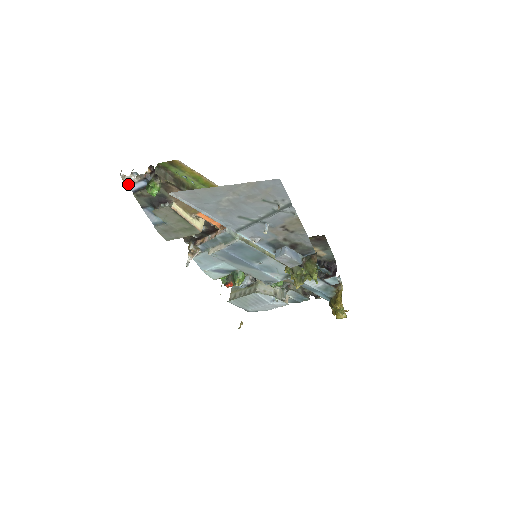
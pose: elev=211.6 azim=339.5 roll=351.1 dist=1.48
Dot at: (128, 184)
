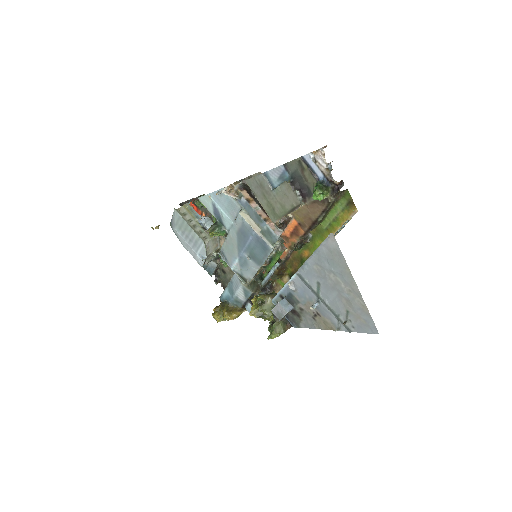
Dot at: (312, 154)
